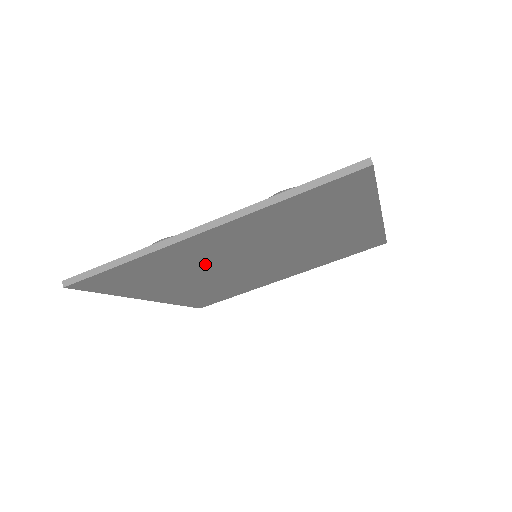
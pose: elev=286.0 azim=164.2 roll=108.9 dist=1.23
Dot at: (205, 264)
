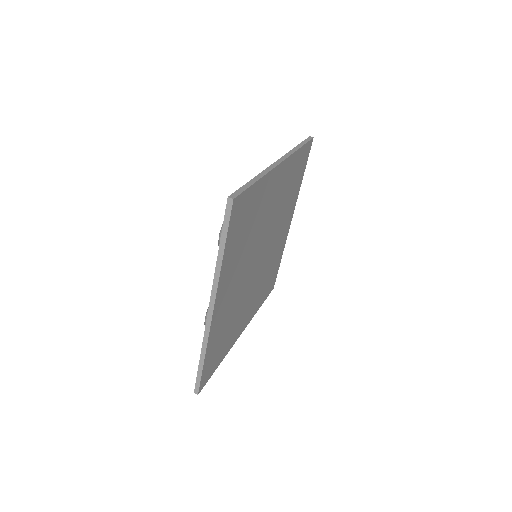
Dot at: (238, 300)
